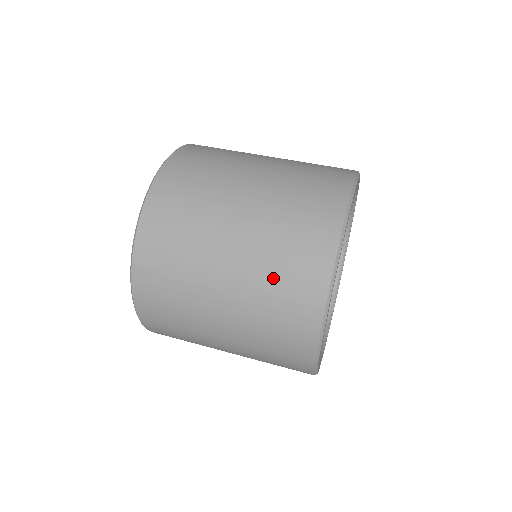
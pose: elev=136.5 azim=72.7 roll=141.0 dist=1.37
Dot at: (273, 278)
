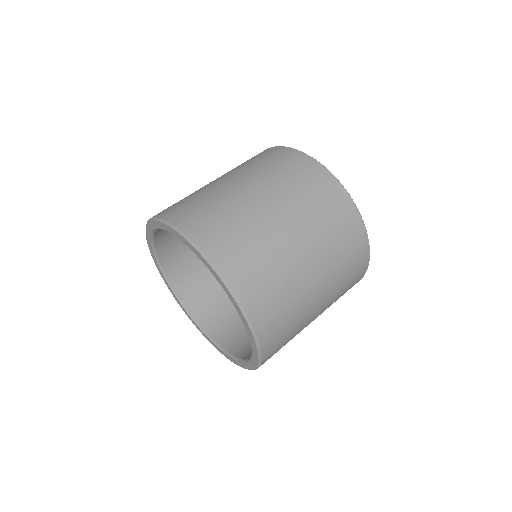
Dot at: (318, 213)
